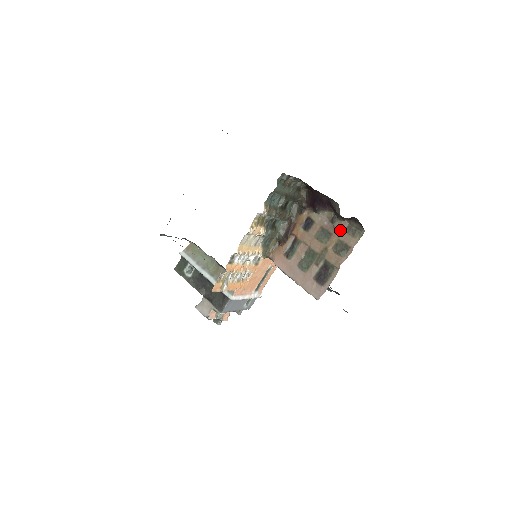
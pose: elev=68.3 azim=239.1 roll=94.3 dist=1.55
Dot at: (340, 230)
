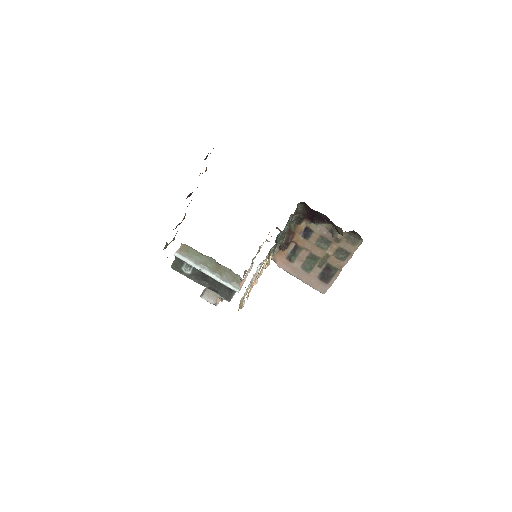
Dot at: (340, 240)
